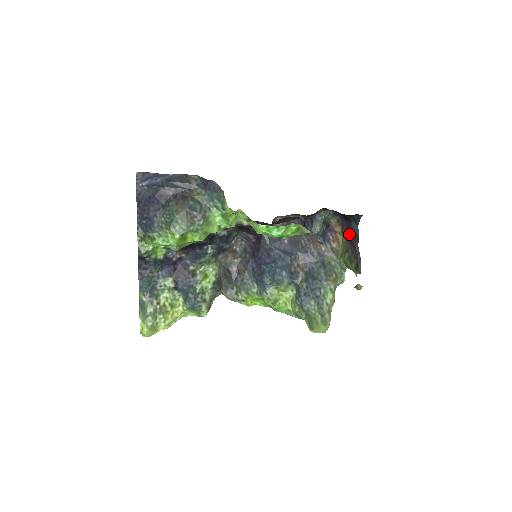
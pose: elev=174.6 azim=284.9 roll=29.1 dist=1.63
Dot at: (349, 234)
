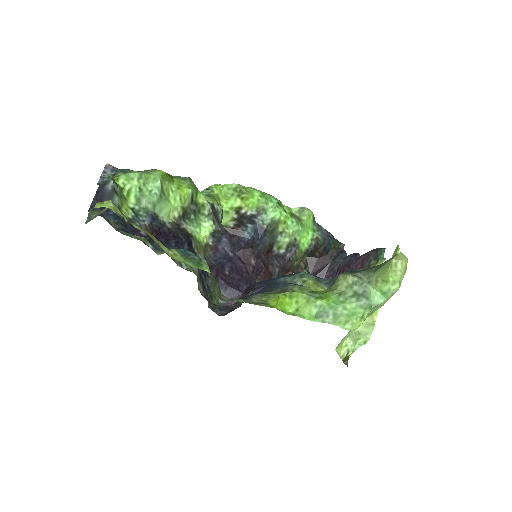
Dot at: occluded
